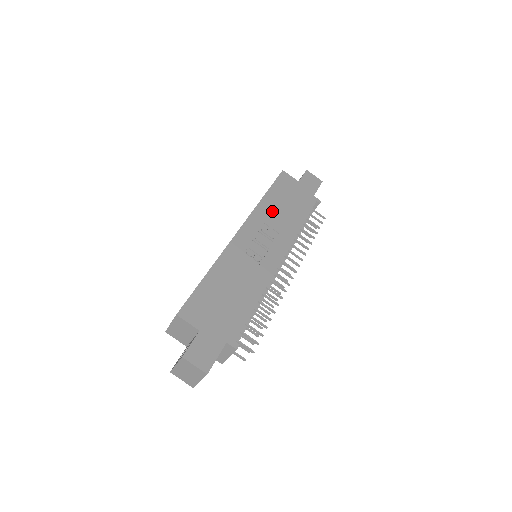
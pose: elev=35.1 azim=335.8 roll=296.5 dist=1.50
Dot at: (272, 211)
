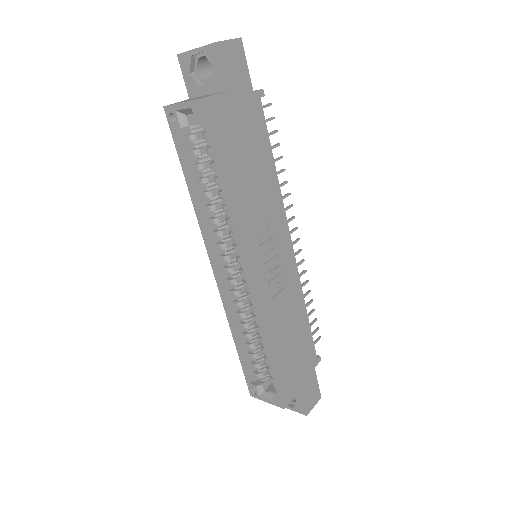
Dot at: (247, 200)
